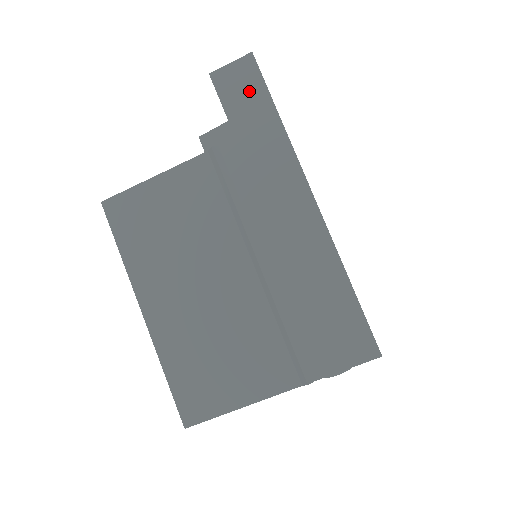
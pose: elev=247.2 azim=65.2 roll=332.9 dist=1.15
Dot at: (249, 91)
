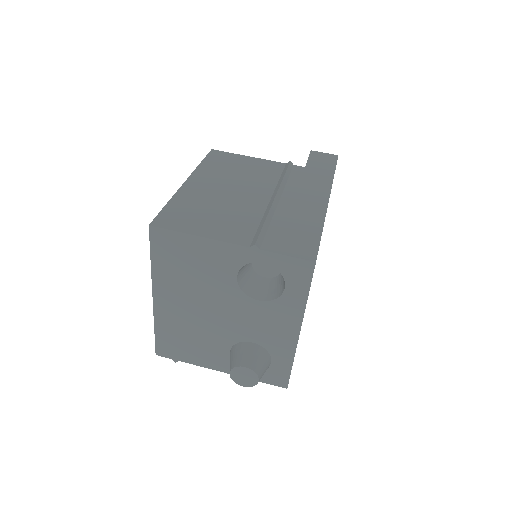
Dot at: (326, 161)
